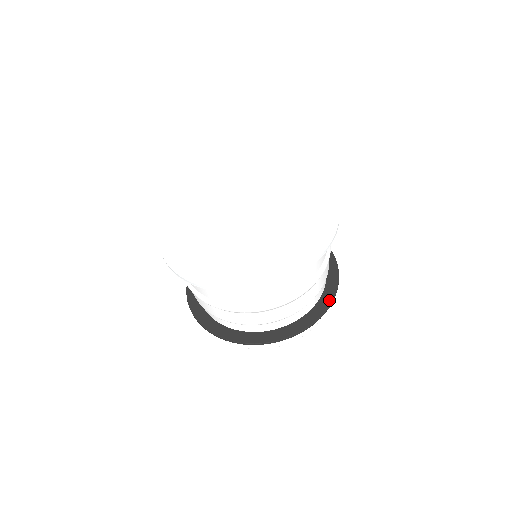
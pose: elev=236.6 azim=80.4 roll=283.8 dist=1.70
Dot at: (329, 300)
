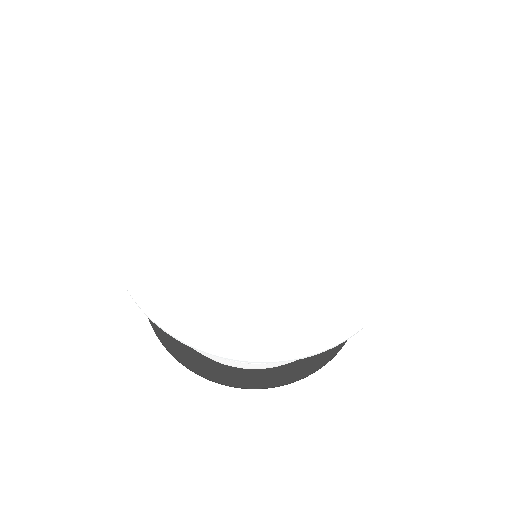
Dot at: occluded
